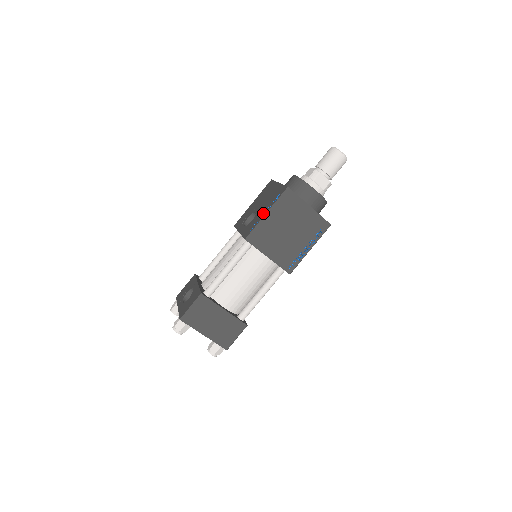
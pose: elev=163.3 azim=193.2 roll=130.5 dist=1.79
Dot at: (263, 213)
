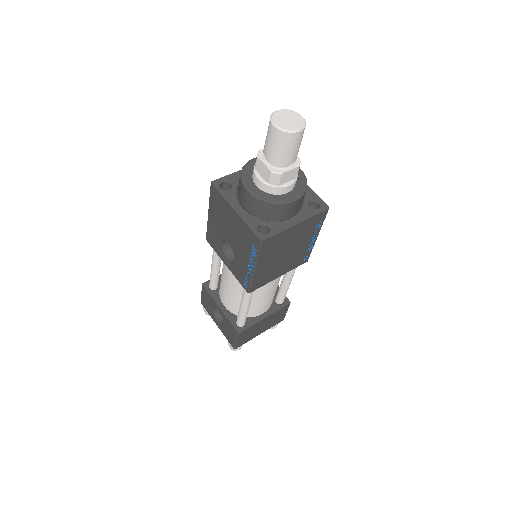
Dot at: (248, 265)
